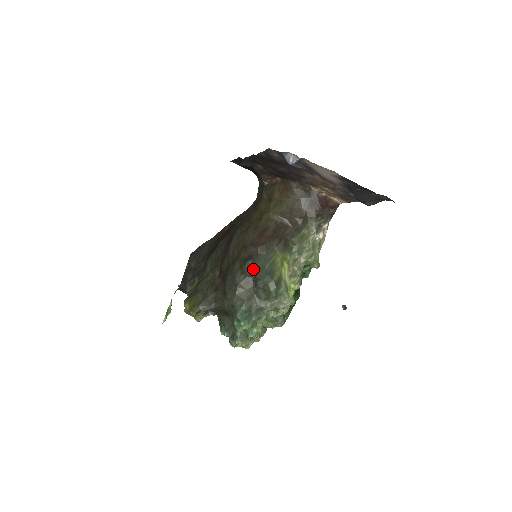
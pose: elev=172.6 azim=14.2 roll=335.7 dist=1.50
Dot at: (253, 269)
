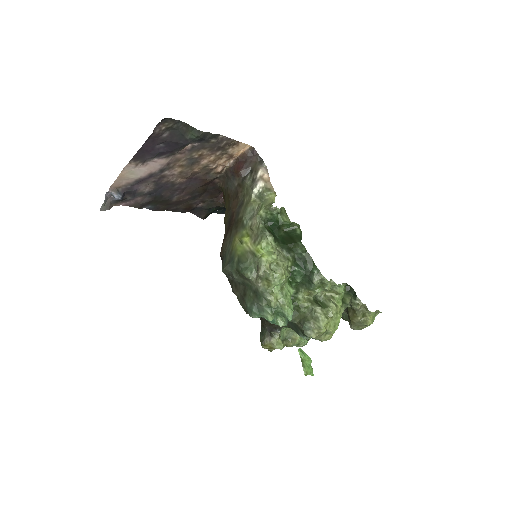
Dot at: occluded
